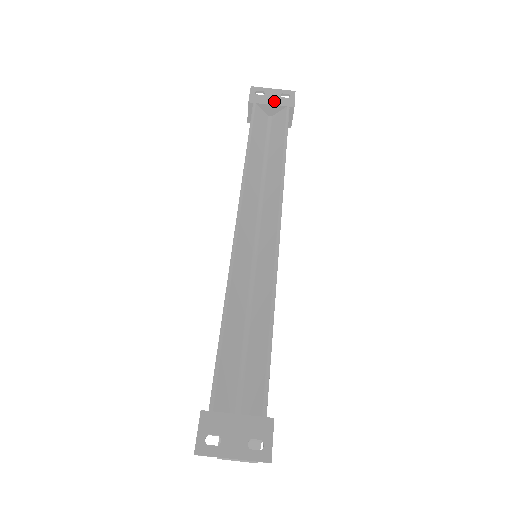
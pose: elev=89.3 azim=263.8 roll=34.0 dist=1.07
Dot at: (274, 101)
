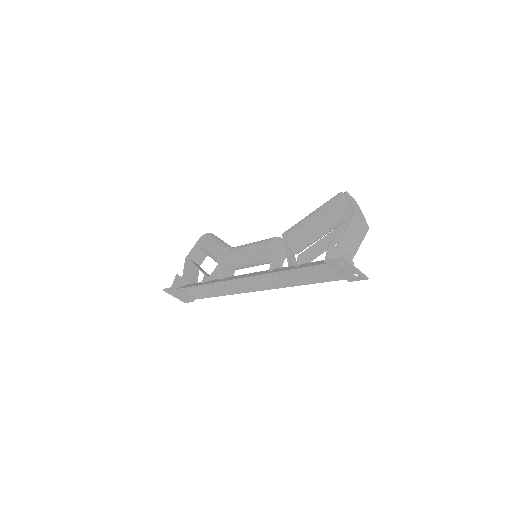
Dot at: (342, 273)
